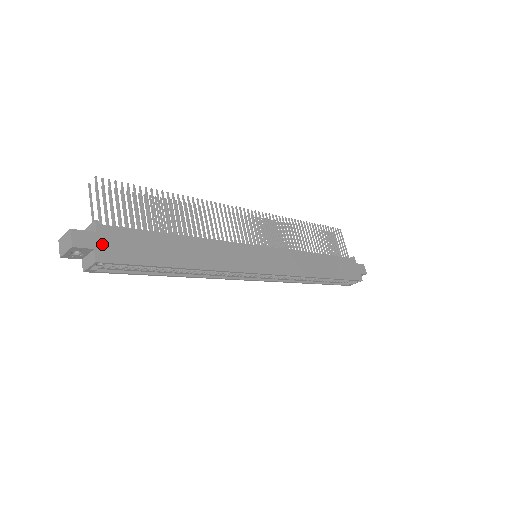
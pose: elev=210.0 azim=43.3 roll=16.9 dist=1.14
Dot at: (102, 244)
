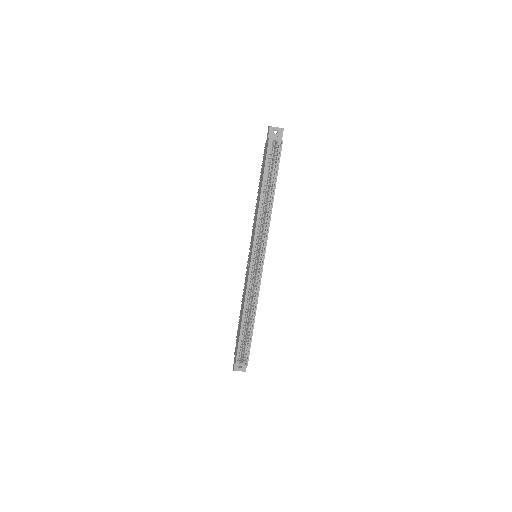
Dot at: occluded
